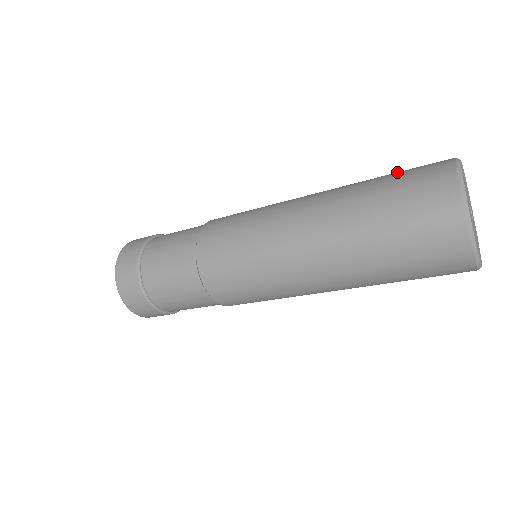
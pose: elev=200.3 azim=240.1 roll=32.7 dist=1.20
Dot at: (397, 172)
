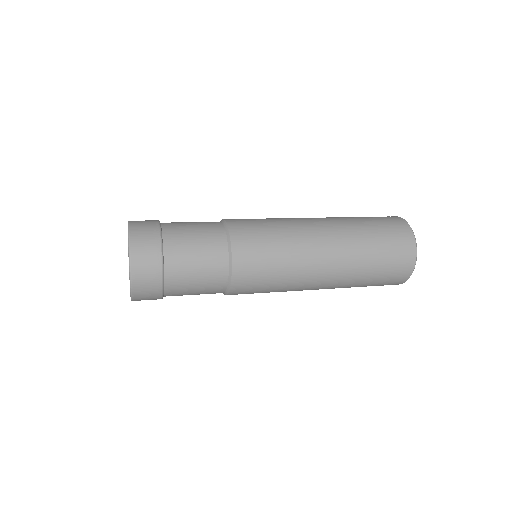
Dot at: occluded
